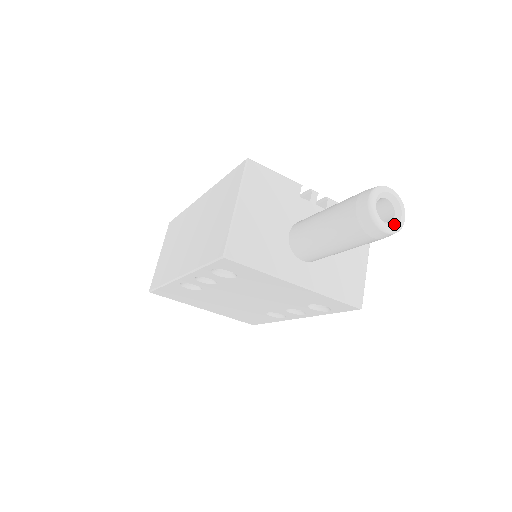
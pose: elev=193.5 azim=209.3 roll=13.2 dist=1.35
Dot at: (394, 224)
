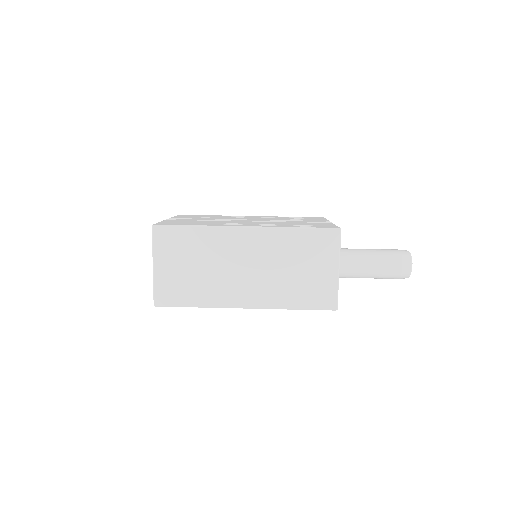
Dot at: occluded
